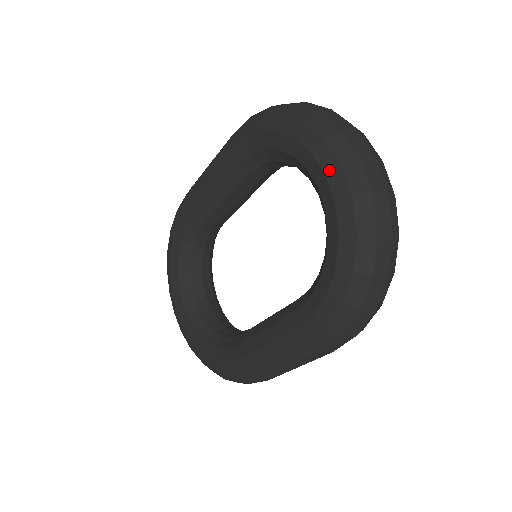
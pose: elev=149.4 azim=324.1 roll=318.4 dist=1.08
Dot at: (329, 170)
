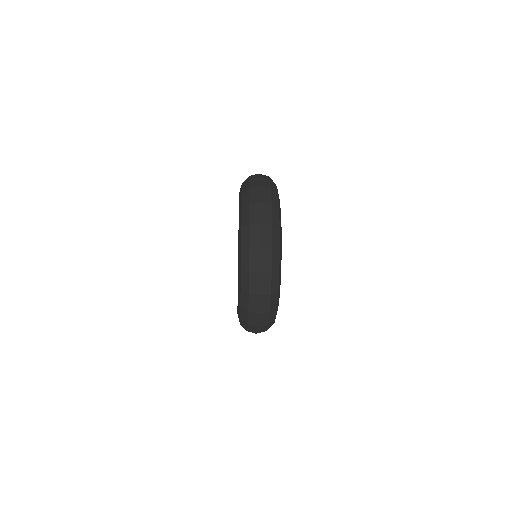
Dot at: (239, 246)
